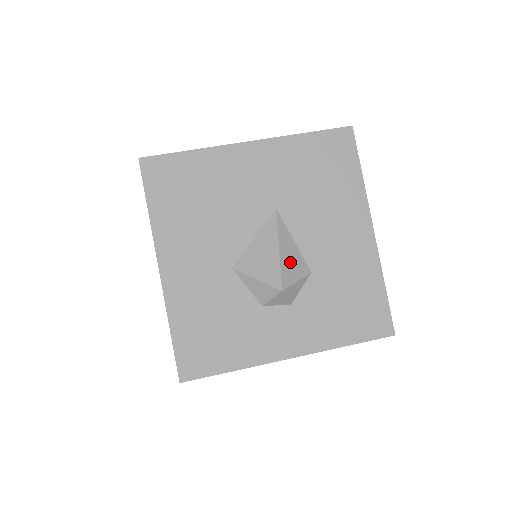
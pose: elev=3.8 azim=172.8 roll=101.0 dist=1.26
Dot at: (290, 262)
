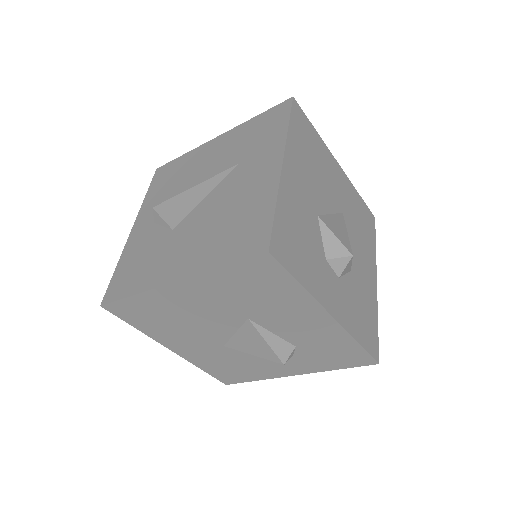
Dot at: occluded
